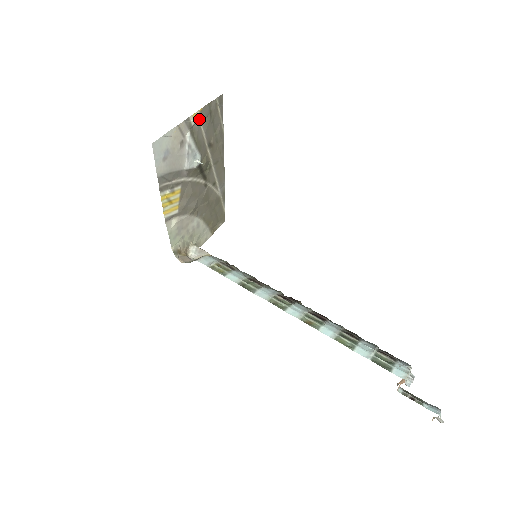
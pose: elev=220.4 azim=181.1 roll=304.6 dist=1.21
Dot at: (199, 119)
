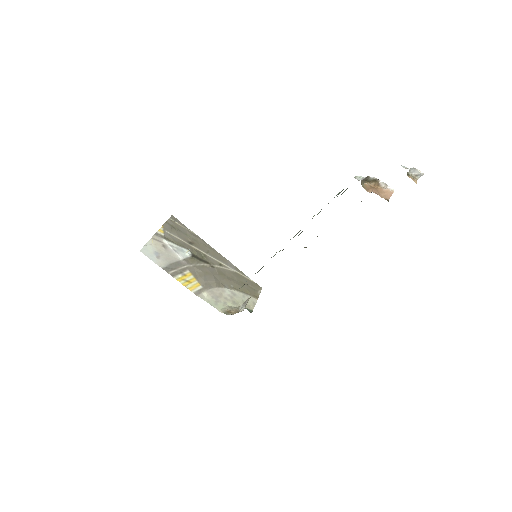
Dot at: (166, 232)
